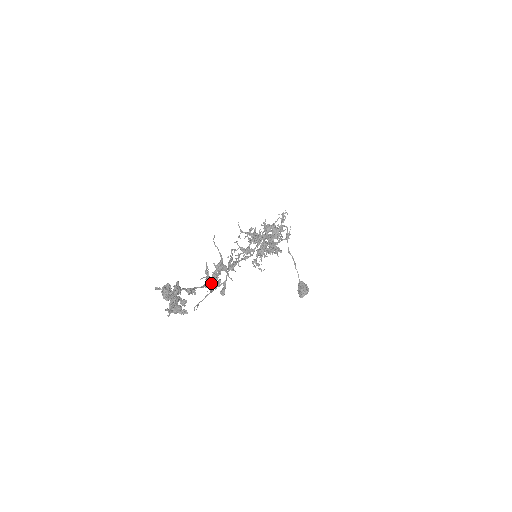
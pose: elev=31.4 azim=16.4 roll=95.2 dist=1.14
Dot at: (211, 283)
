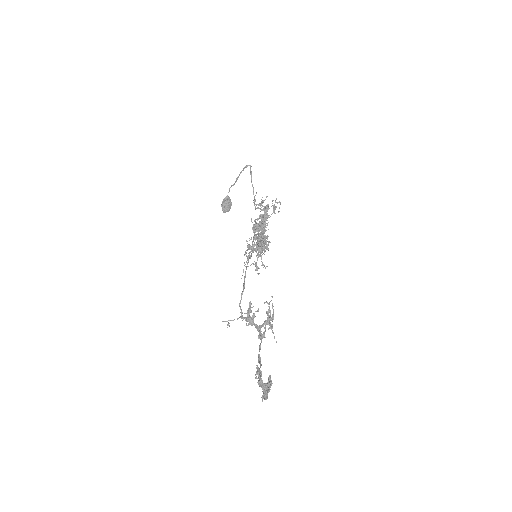
Dot at: occluded
